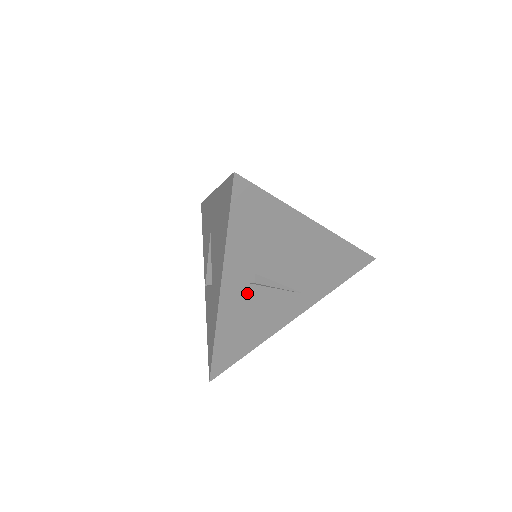
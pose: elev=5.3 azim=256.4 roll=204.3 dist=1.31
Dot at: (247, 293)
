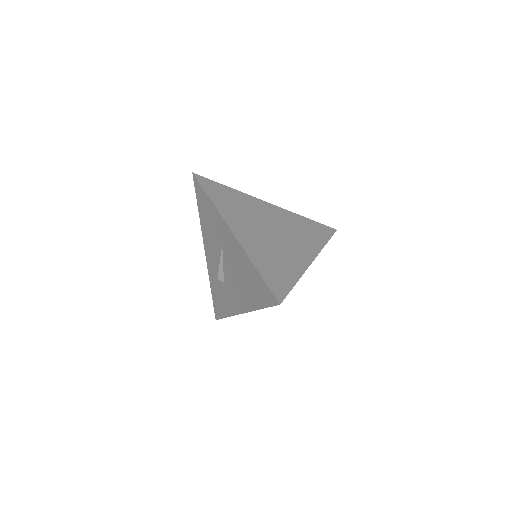
Dot at: occluded
